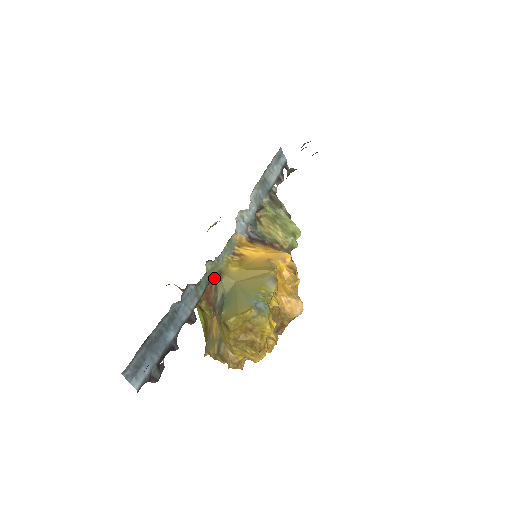
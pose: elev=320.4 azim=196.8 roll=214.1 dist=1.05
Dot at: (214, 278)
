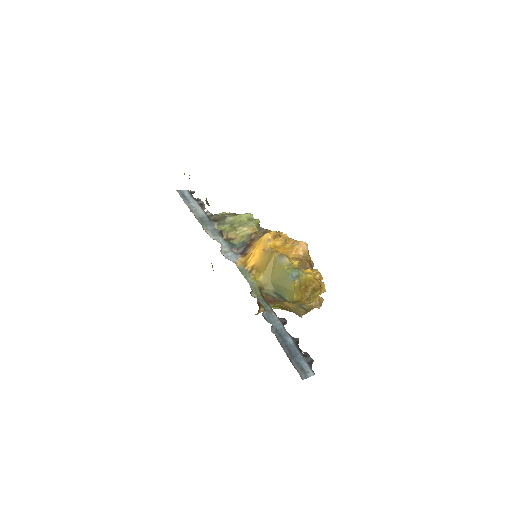
Dot at: (261, 294)
